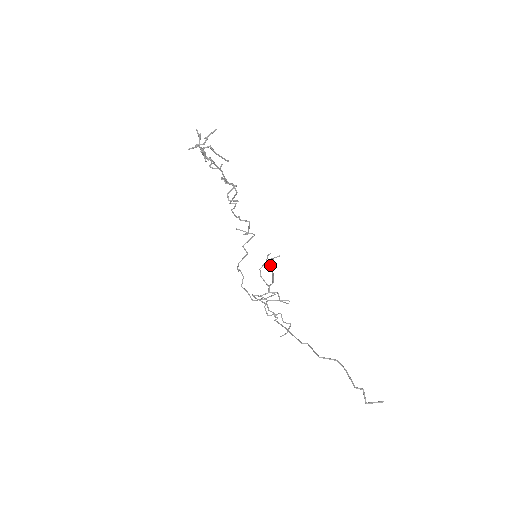
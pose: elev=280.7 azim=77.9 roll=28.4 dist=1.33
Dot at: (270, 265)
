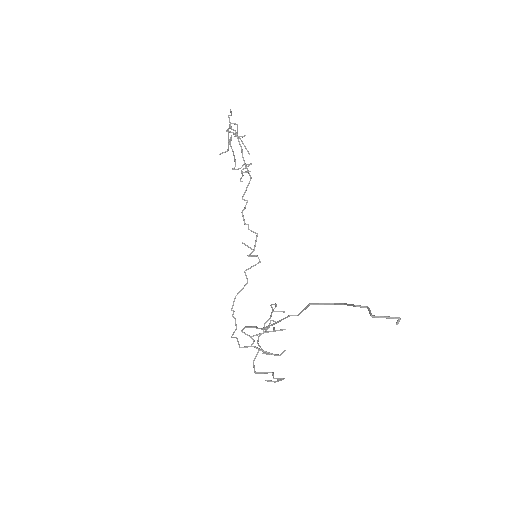
Dot at: (271, 304)
